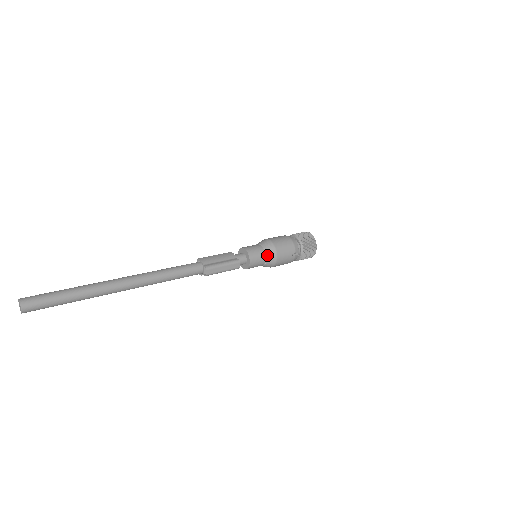
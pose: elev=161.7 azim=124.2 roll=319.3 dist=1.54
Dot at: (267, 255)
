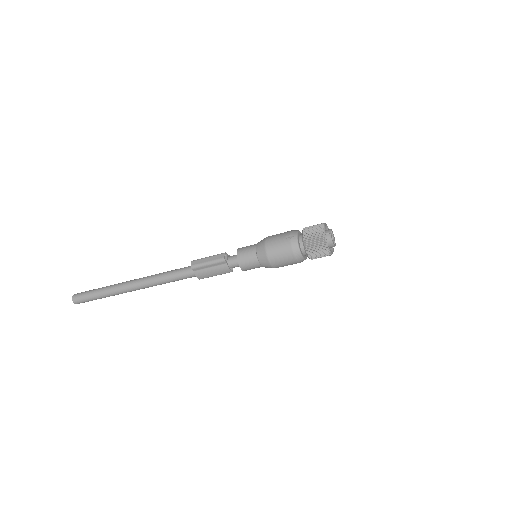
Dot at: (257, 245)
